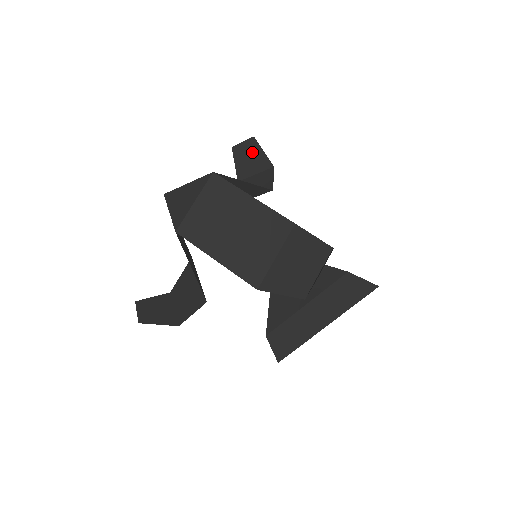
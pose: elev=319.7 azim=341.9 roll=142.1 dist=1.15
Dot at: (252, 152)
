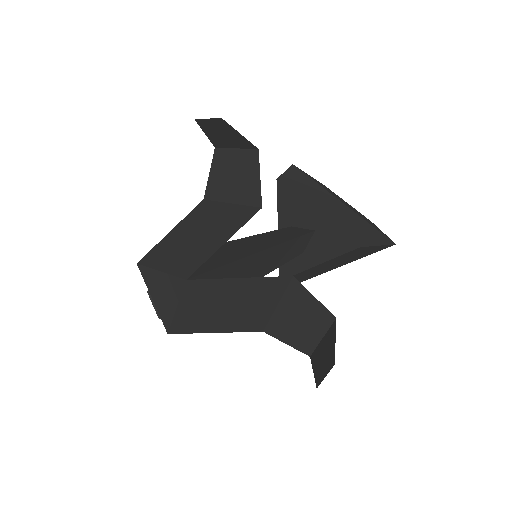
Dot at: (224, 130)
